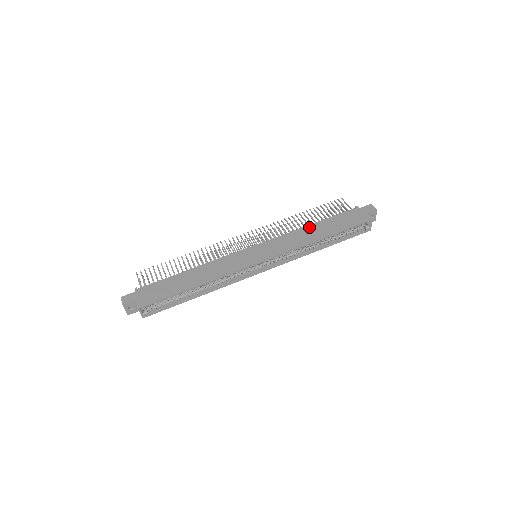
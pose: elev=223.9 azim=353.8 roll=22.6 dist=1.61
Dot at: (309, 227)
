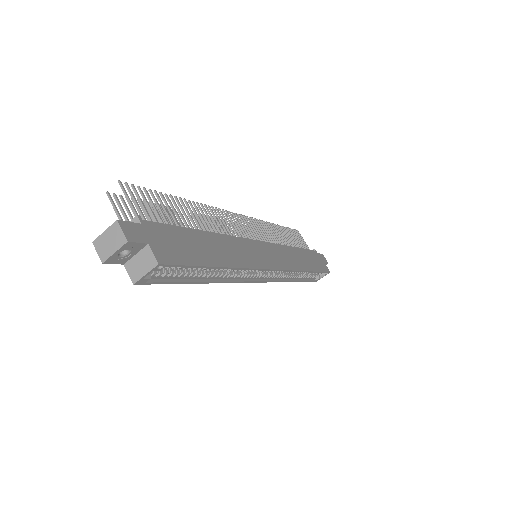
Dot at: (295, 250)
